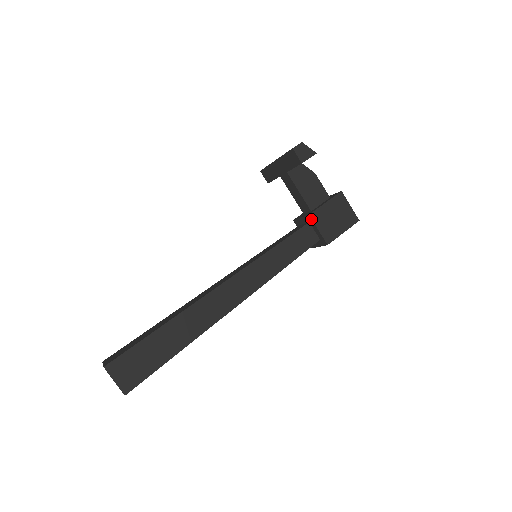
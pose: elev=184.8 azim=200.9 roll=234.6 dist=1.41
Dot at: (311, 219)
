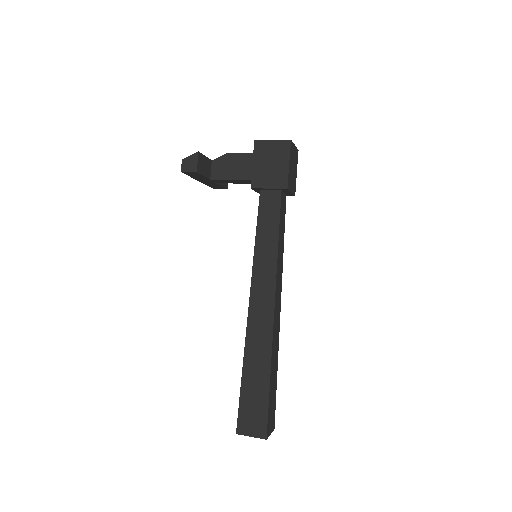
Dot at: (256, 189)
